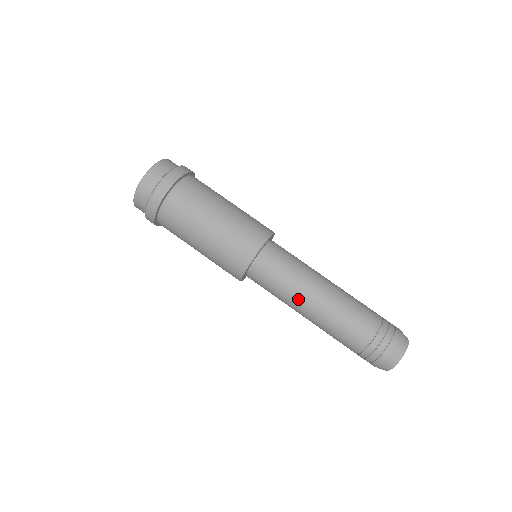
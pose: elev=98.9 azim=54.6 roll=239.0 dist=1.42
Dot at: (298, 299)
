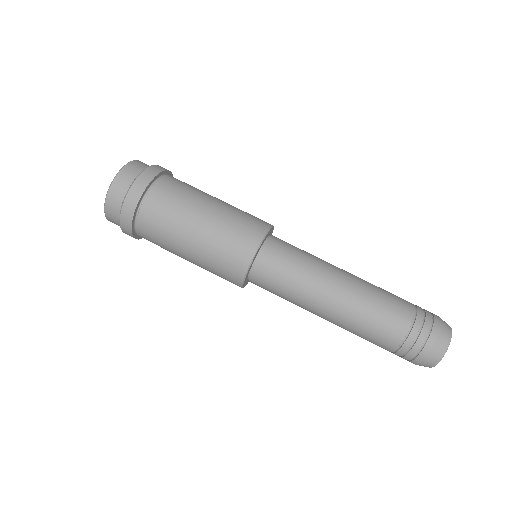
Dot at: (310, 303)
